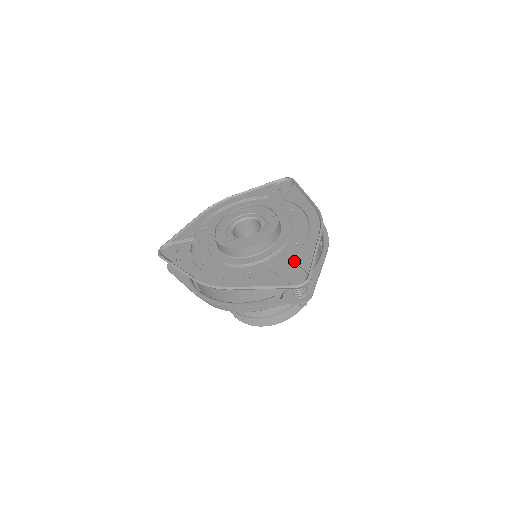
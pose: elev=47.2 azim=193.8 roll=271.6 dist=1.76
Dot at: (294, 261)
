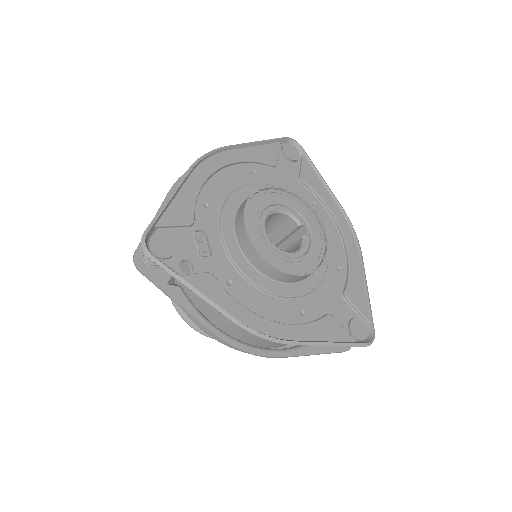
Dot at: (348, 300)
